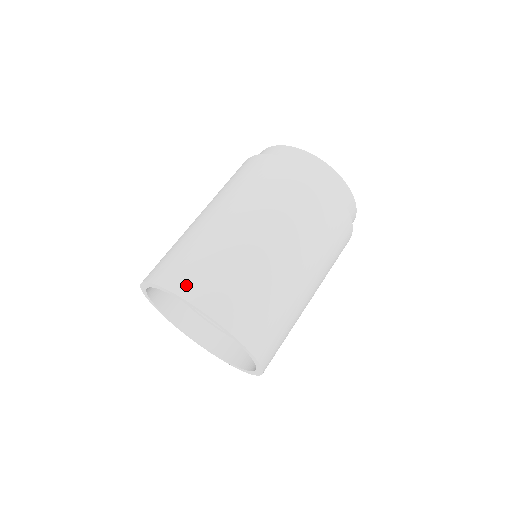
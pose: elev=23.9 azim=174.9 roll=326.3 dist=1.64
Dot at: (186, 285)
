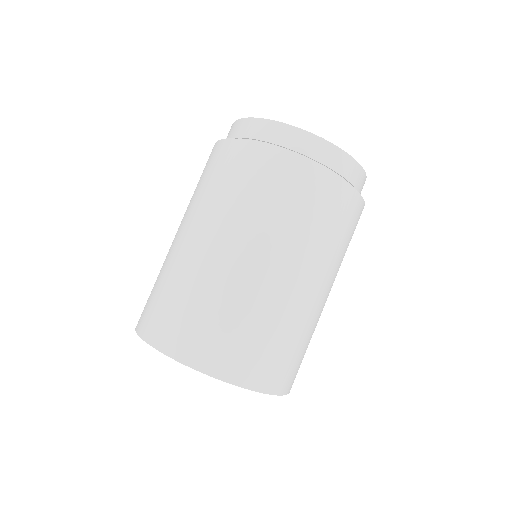
Dot at: (228, 366)
